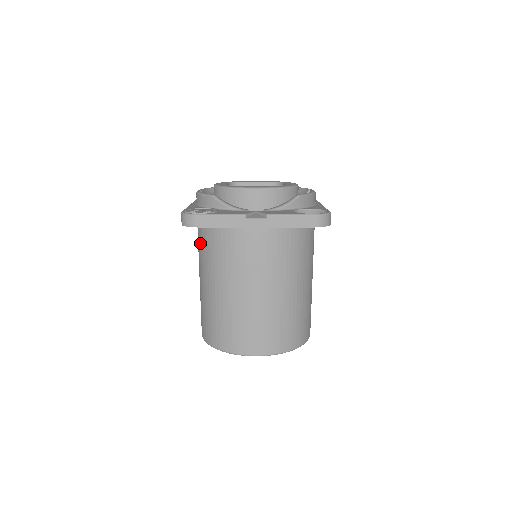
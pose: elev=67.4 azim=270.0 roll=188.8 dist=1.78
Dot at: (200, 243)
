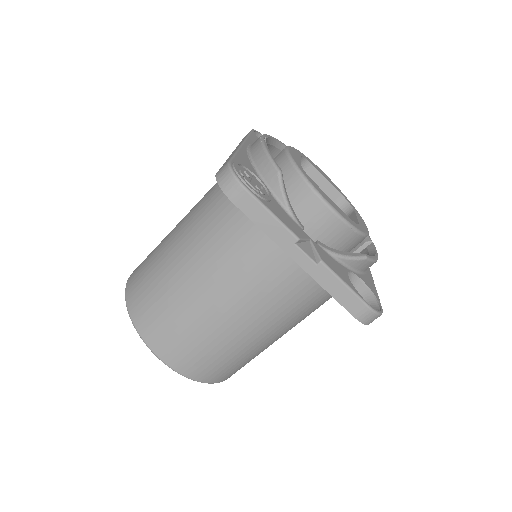
Dot at: (213, 198)
